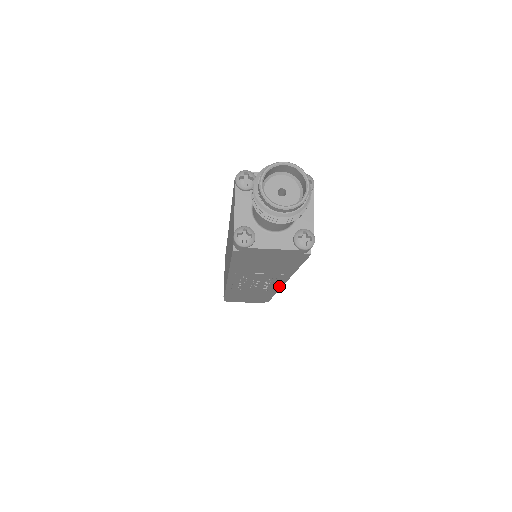
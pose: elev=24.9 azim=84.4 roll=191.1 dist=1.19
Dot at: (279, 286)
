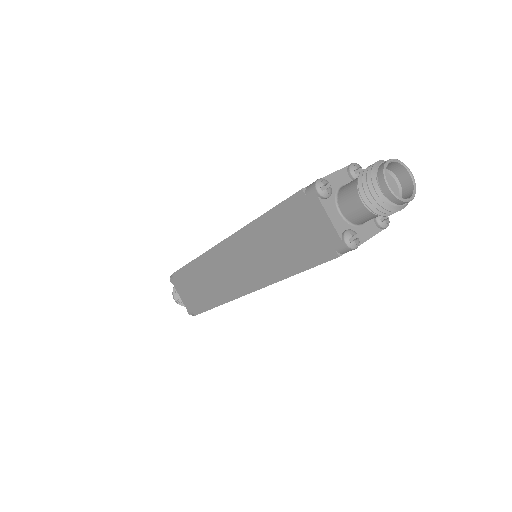
Dot at: occluded
